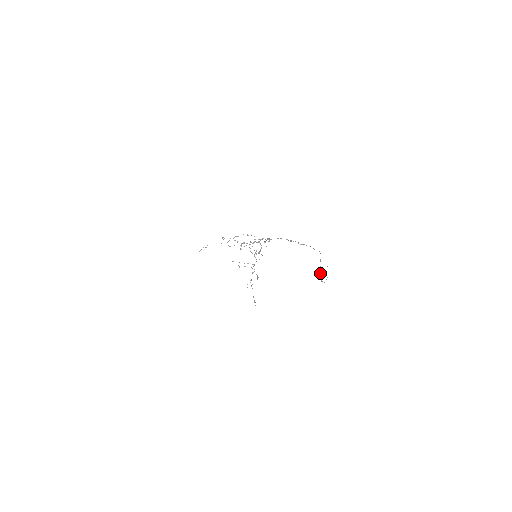
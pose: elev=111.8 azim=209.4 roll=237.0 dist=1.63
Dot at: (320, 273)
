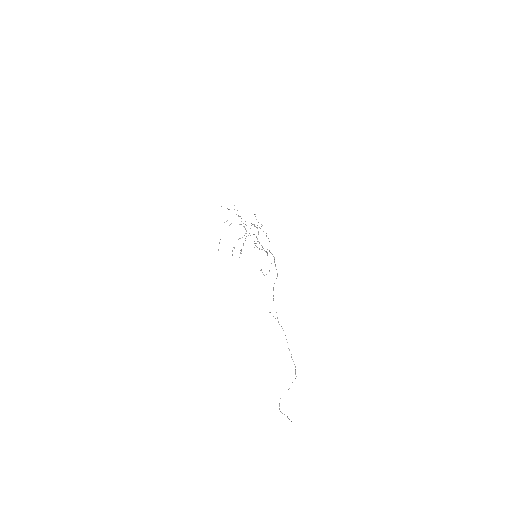
Dot at: occluded
